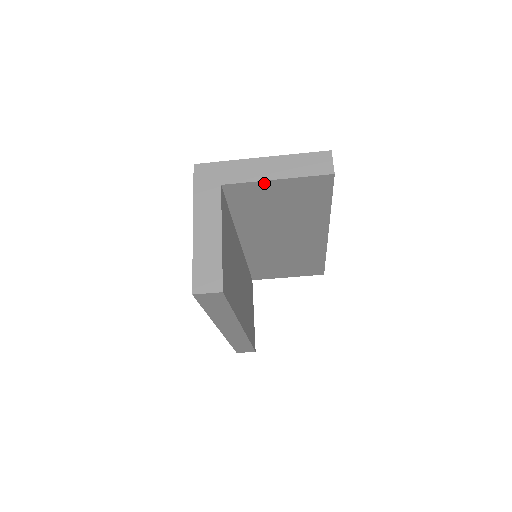
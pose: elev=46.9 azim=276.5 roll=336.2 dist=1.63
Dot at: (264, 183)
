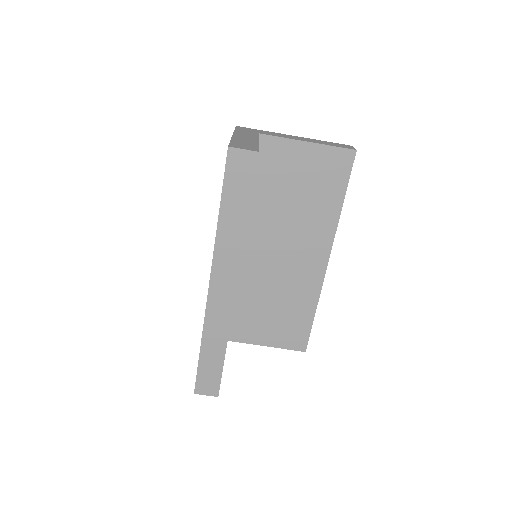
Dot at: (296, 144)
